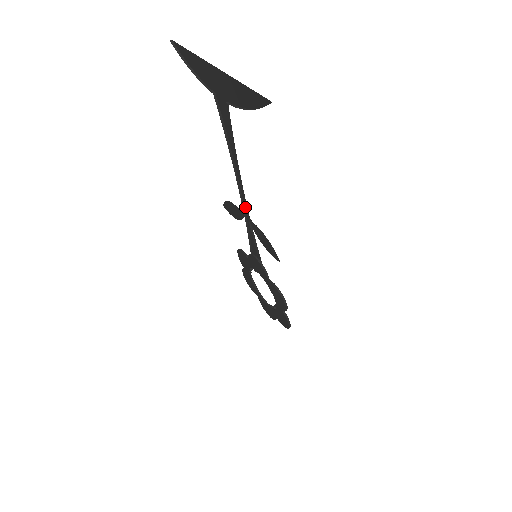
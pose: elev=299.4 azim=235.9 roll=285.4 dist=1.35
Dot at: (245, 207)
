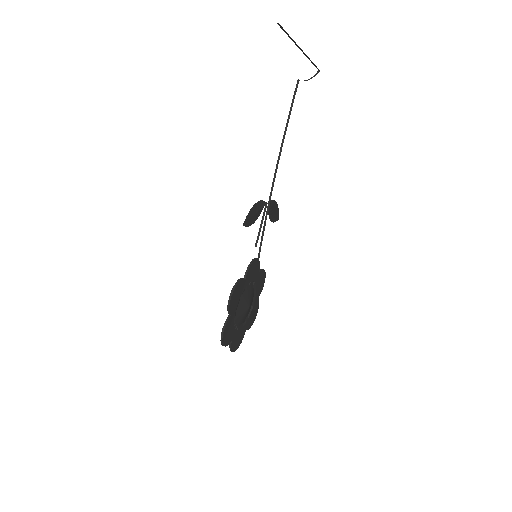
Dot at: occluded
